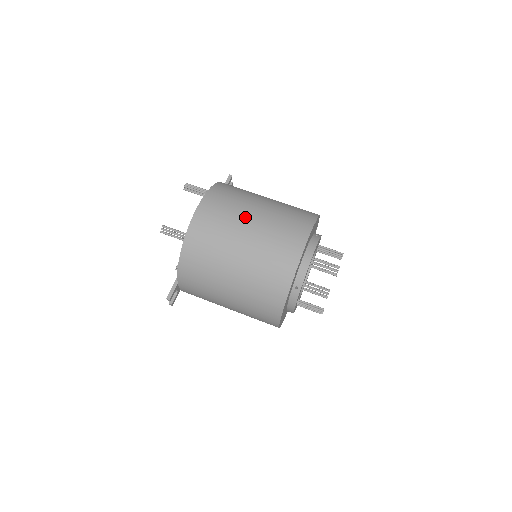
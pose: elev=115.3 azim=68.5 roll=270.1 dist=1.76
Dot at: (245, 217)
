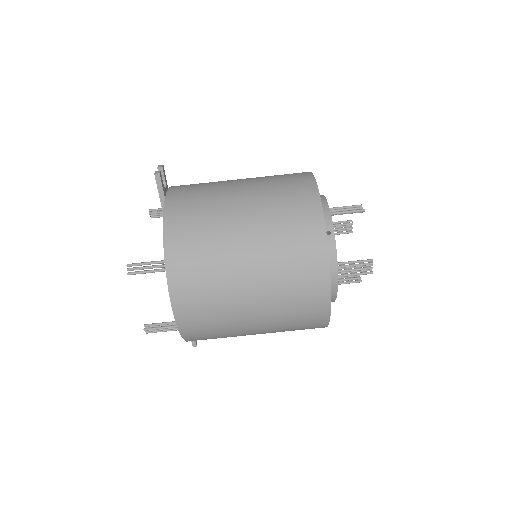
Dot at: (238, 295)
